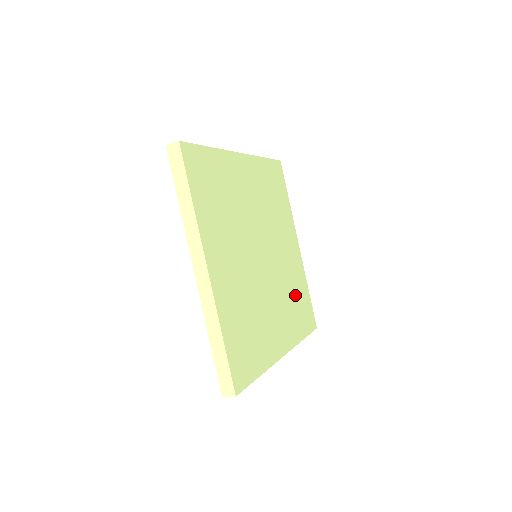
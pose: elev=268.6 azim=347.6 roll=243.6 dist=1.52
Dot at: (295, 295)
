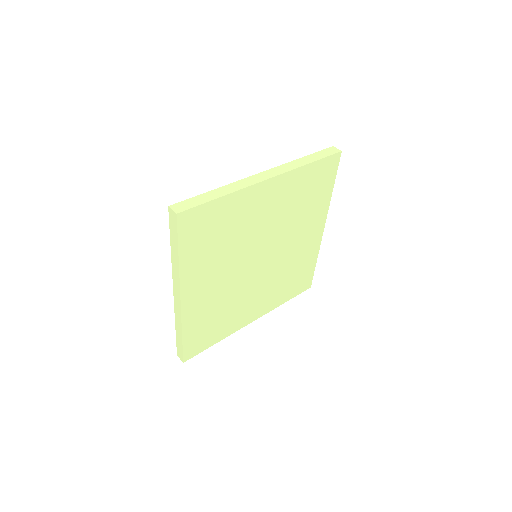
Dot at: (293, 273)
